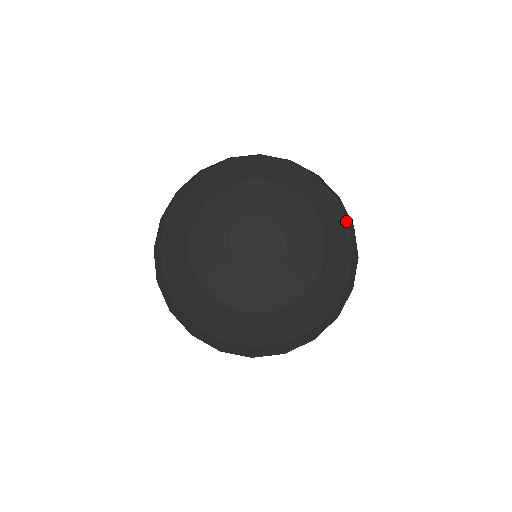
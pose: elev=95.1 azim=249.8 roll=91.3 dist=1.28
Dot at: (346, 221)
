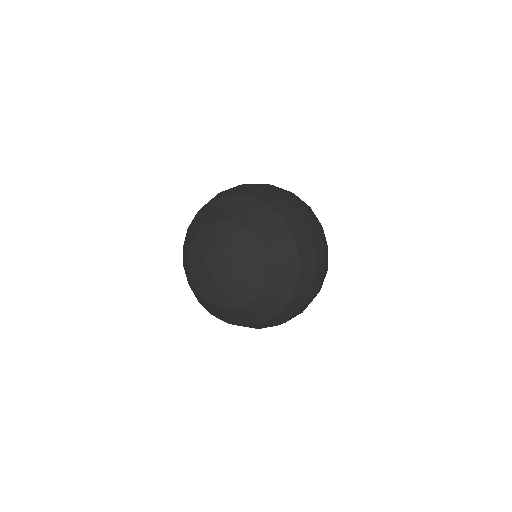
Dot at: (296, 277)
